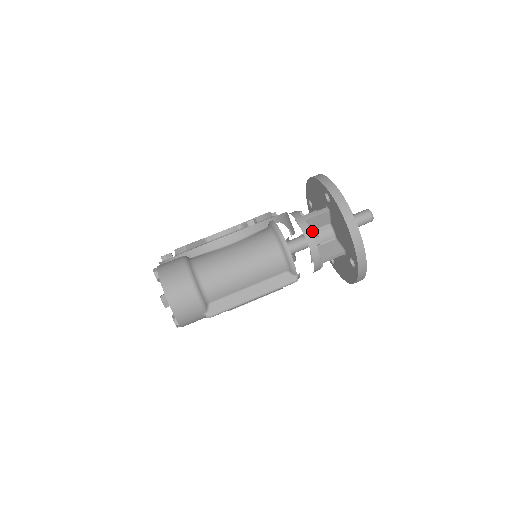
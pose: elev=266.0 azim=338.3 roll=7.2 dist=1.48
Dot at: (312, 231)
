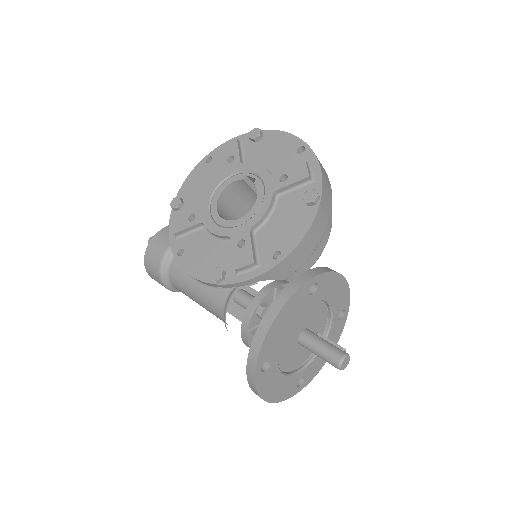
Dot at: occluded
